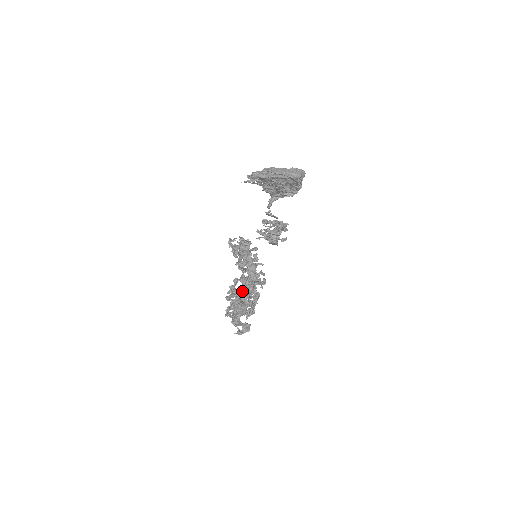
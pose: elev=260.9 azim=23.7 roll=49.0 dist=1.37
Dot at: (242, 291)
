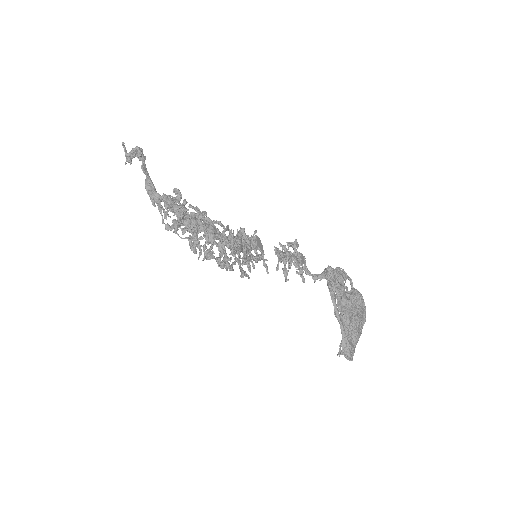
Dot at: occluded
